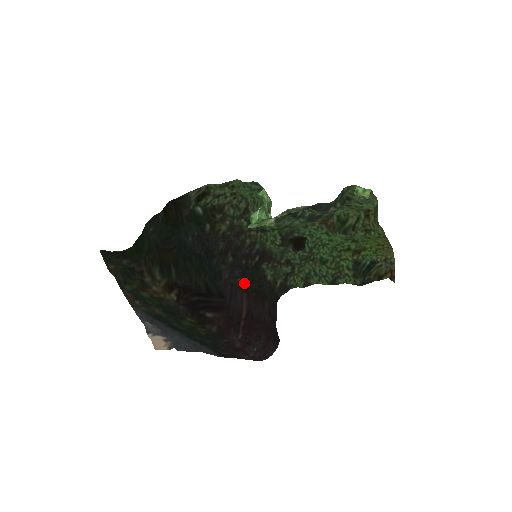
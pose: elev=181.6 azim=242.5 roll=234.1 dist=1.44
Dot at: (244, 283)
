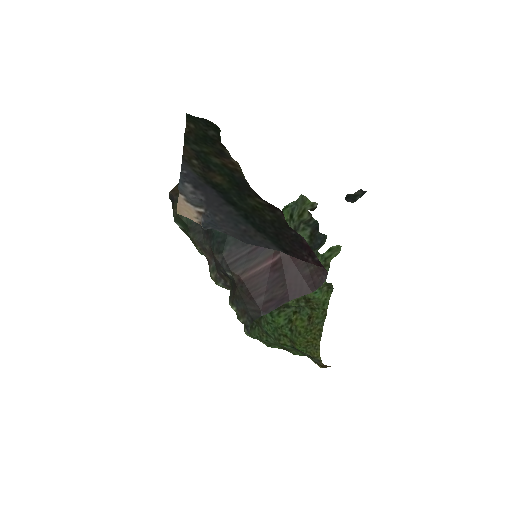
Dot at: (232, 278)
